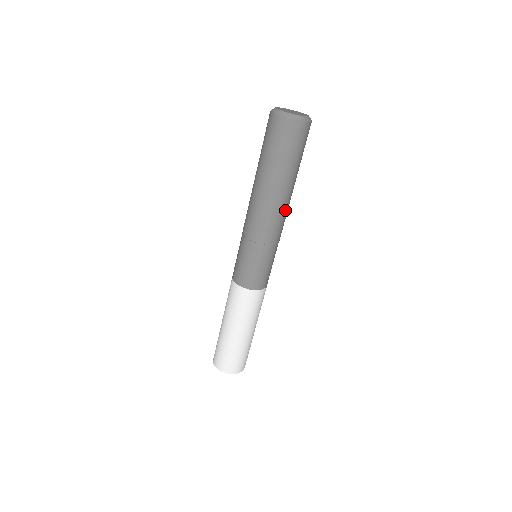
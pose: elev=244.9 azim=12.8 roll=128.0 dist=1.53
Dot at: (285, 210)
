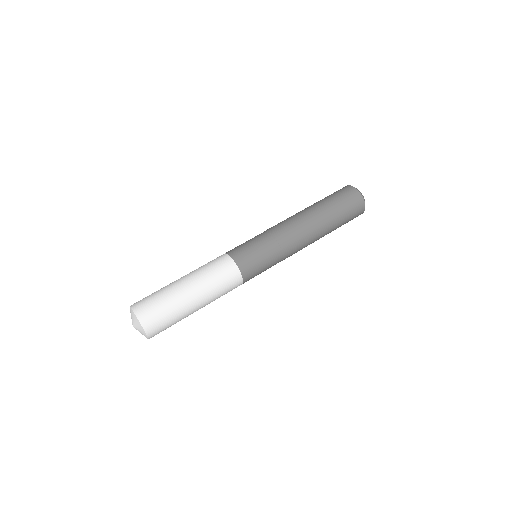
Dot at: (306, 231)
